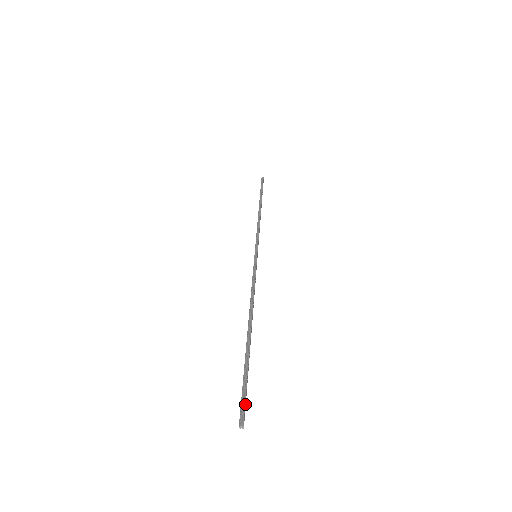
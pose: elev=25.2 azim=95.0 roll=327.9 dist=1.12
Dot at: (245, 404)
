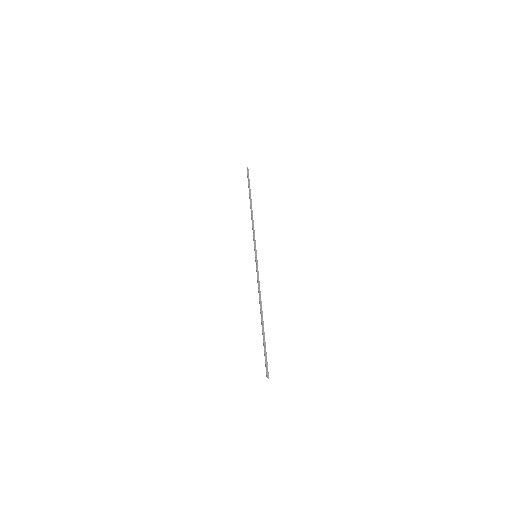
Dot at: (267, 365)
